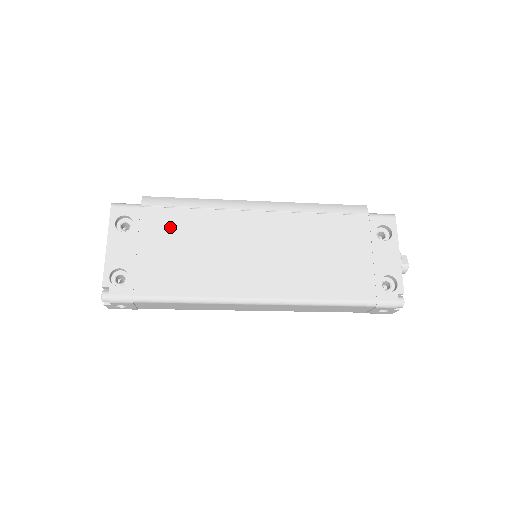
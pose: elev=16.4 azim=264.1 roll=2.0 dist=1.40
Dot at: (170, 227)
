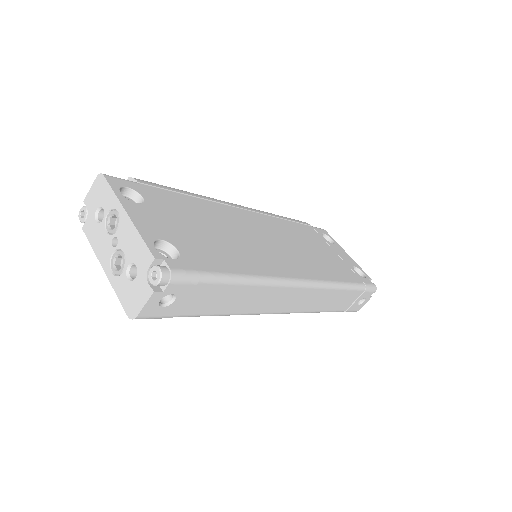
Dot at: (183, 208)
